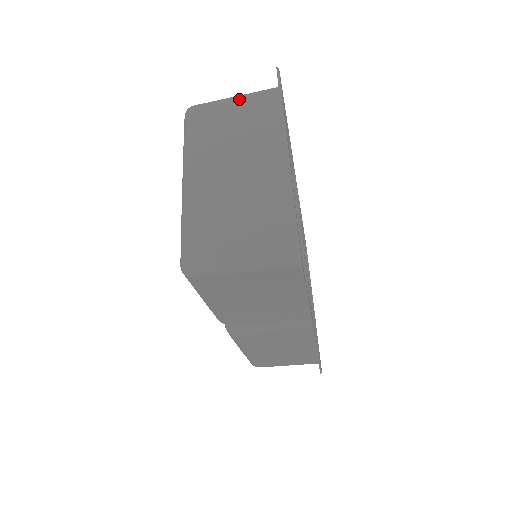
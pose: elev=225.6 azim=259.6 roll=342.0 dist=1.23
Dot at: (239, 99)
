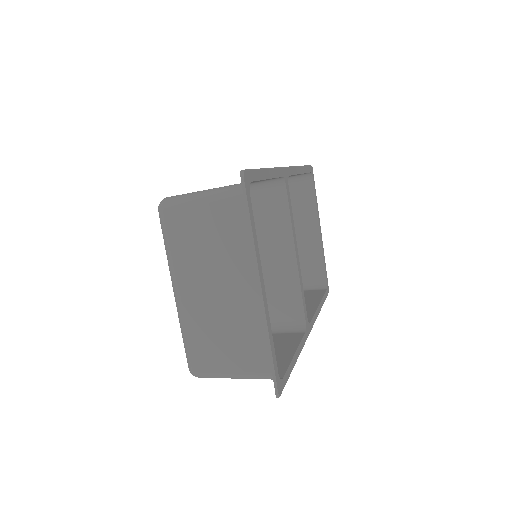
Dot at: (208, 203)
